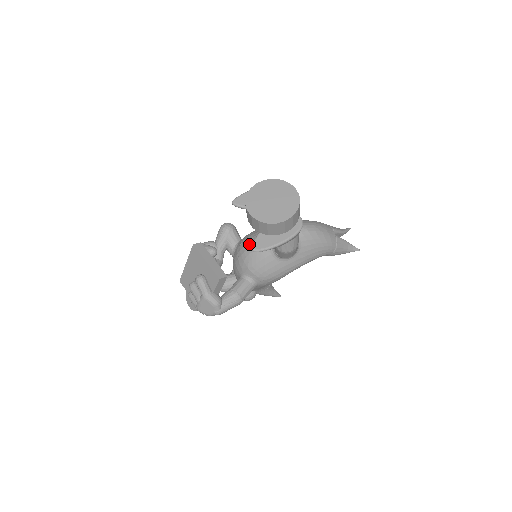
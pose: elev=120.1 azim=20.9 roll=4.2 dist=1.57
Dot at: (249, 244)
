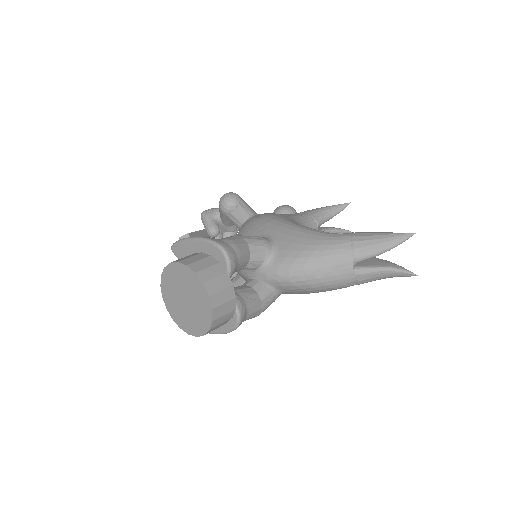
Dot at: occluded
